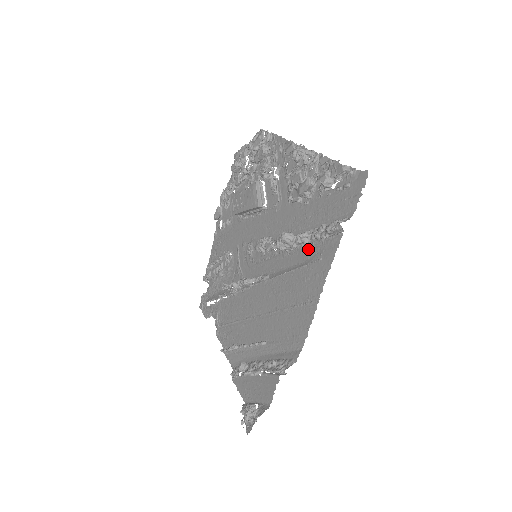
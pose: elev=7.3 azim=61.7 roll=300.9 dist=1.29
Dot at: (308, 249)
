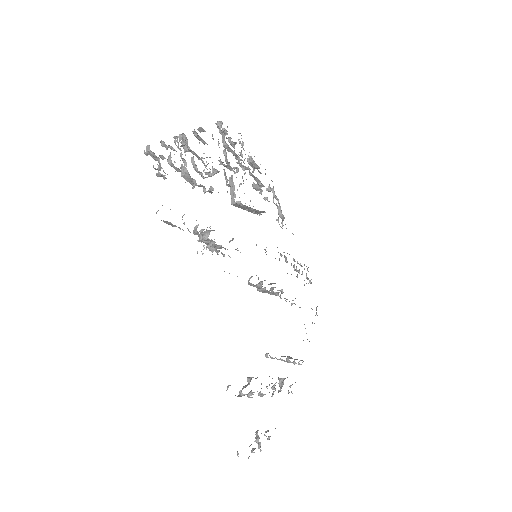
Dot at: occluded
